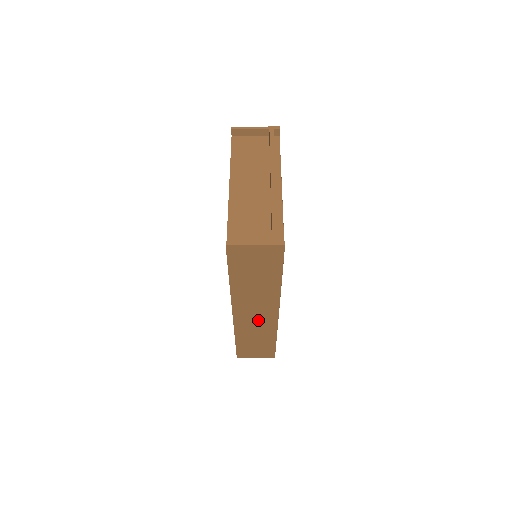
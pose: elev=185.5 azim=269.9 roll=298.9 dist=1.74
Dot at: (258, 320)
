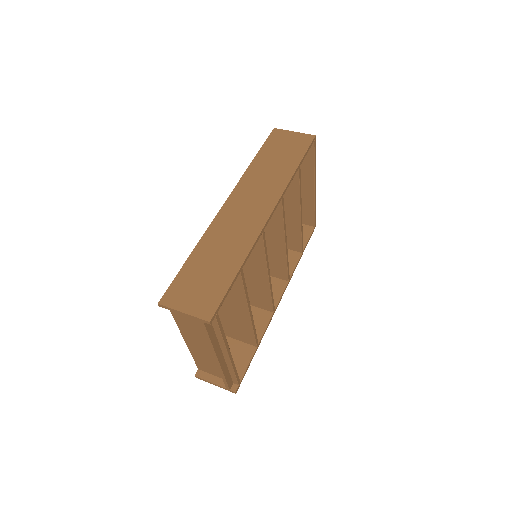
Dot at: occluded
